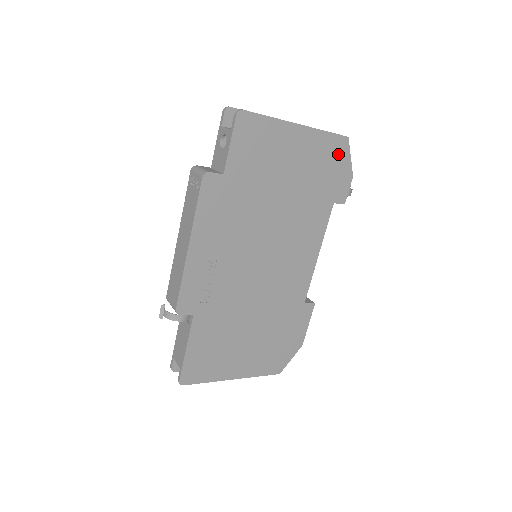
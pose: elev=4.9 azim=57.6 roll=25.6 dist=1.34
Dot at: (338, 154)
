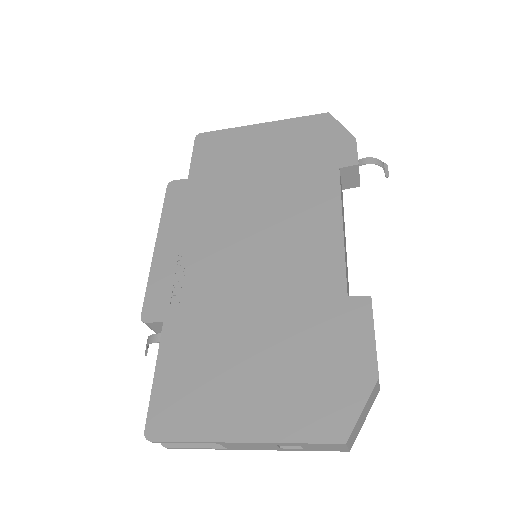
Dot at: (322, 128)
